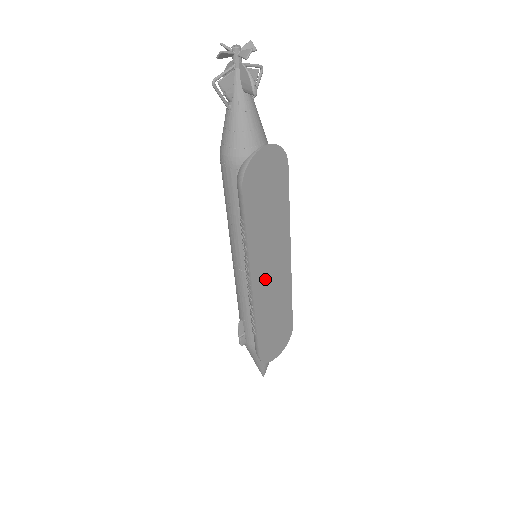
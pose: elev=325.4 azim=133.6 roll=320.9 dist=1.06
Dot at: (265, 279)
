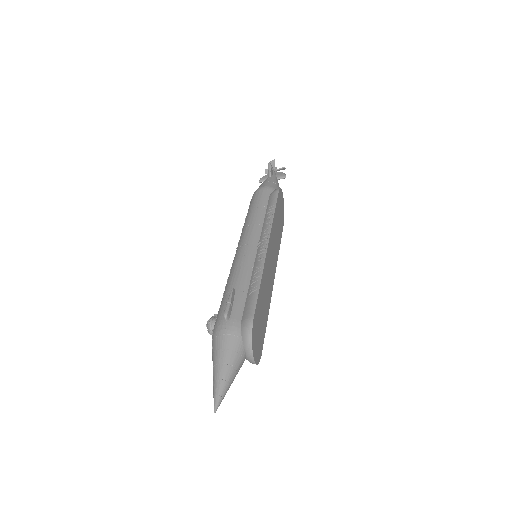
Dot at: (270, 258)
